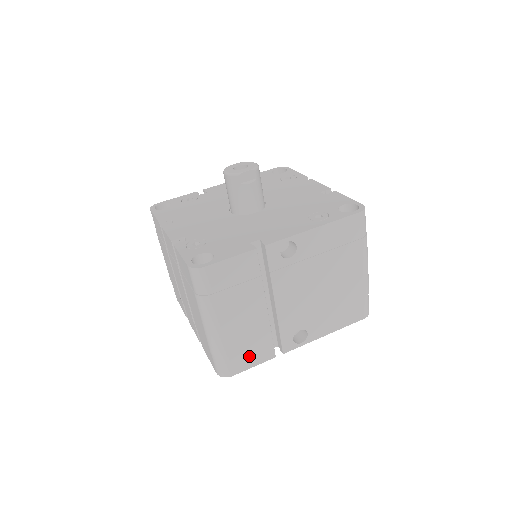
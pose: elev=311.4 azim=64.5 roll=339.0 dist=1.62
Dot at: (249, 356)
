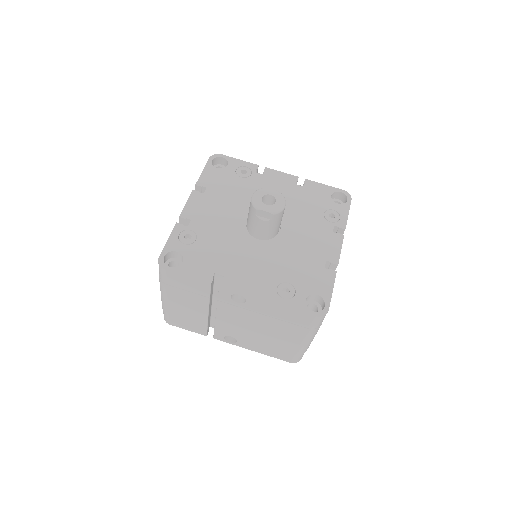
Dot at: (186, 324)
